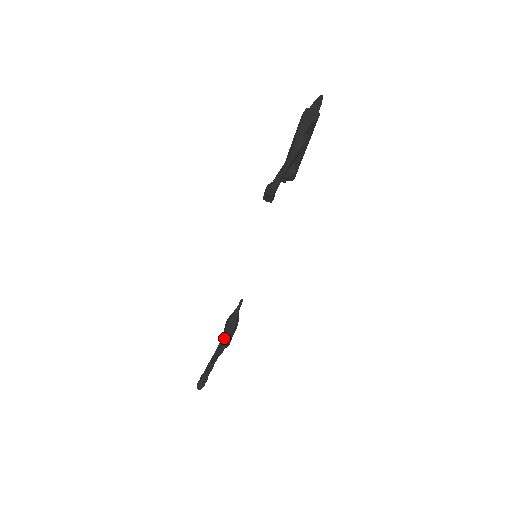
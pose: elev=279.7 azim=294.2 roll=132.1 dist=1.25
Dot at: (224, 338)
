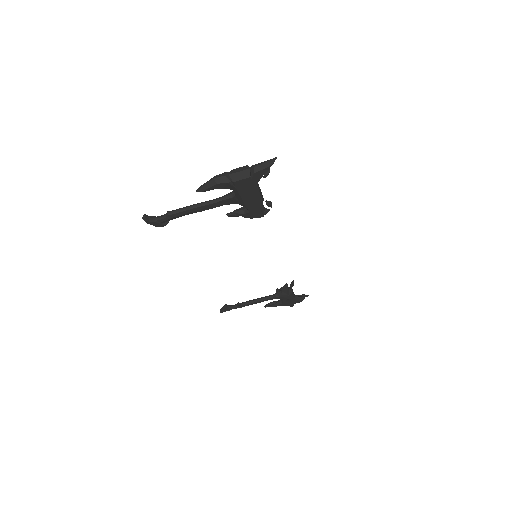
Dot at: (268, 297)
